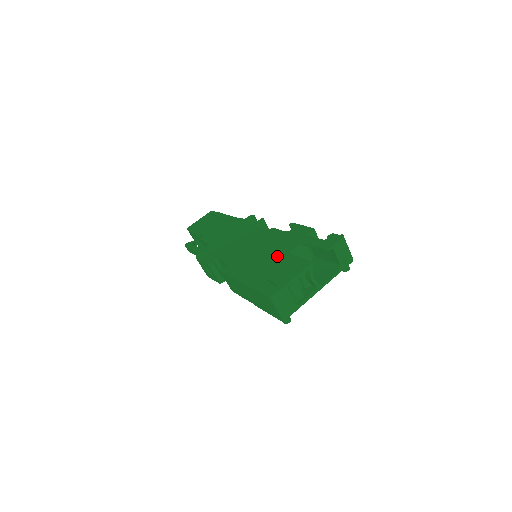
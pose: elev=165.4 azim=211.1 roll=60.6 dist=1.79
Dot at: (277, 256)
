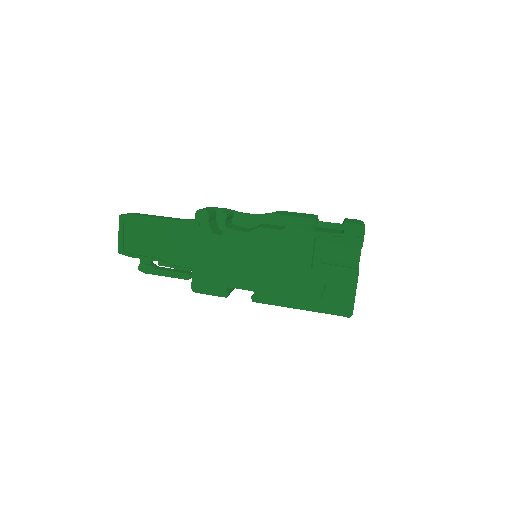
Dot at: (306, 268)
